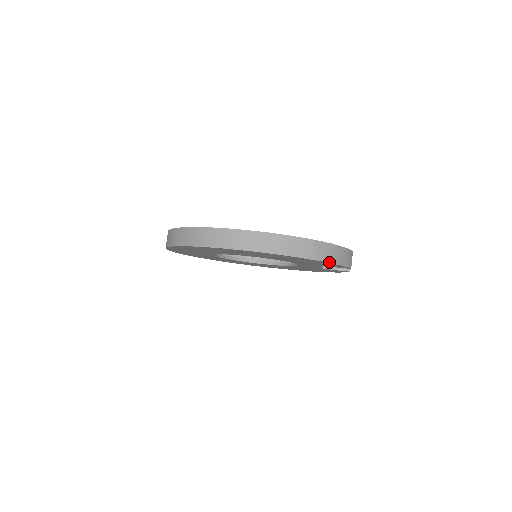
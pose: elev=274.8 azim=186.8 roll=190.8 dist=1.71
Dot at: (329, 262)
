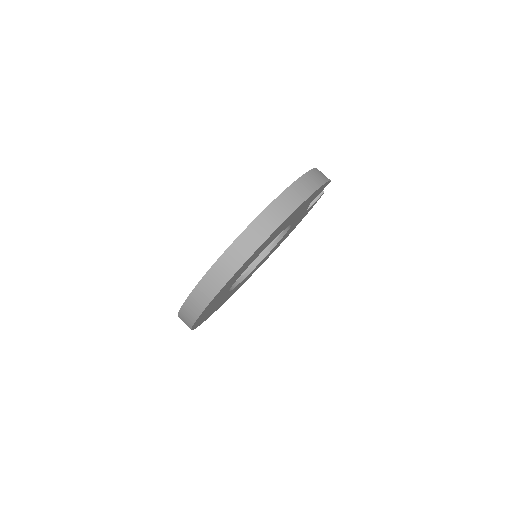
Dot at: (322, 184)
